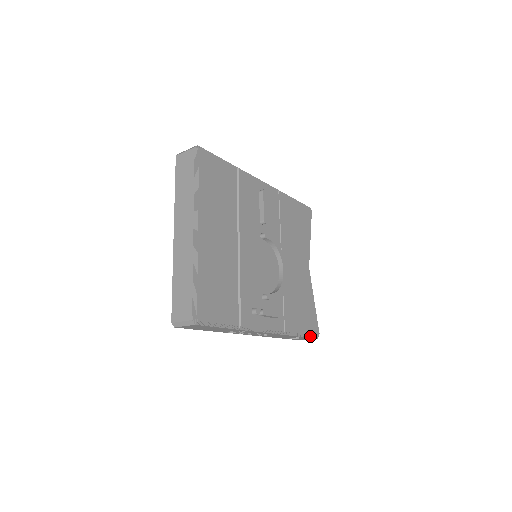
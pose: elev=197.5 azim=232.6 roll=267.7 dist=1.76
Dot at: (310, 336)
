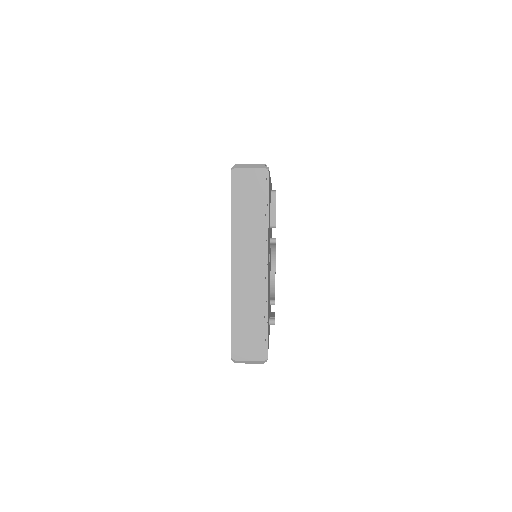
Dot at: occluded
